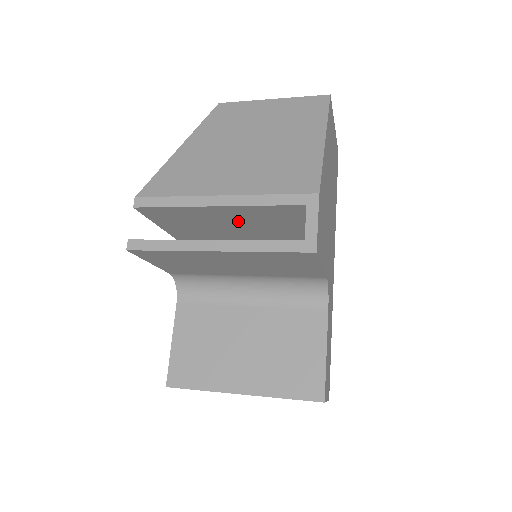
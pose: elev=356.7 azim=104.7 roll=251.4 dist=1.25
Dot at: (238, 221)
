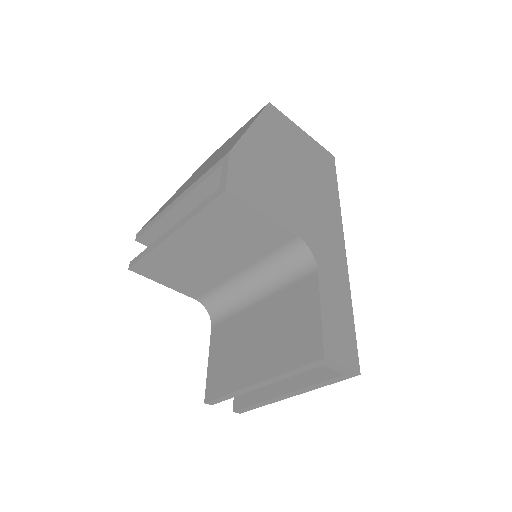
Dot at: occluded
